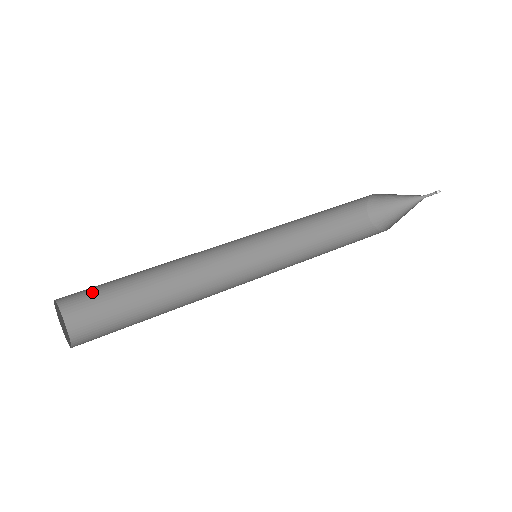
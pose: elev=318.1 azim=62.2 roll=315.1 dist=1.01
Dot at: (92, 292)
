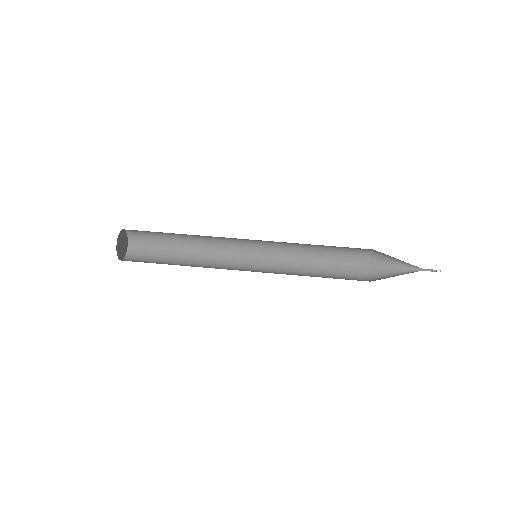
Dot at: (149, 244)
